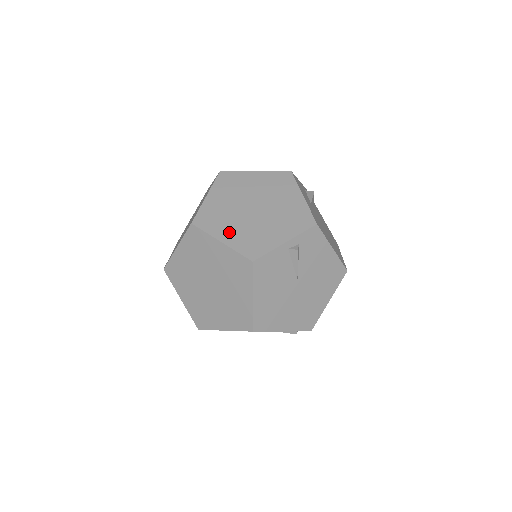
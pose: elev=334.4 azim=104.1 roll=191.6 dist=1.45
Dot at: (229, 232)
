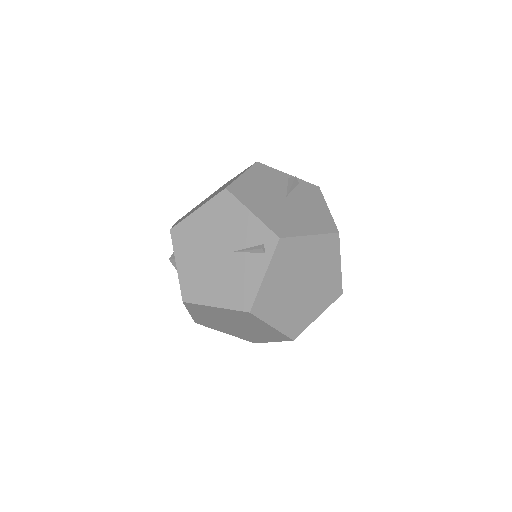
Dot at: occluded
